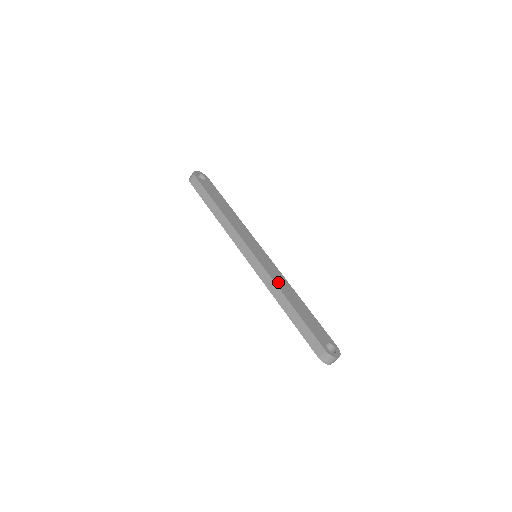
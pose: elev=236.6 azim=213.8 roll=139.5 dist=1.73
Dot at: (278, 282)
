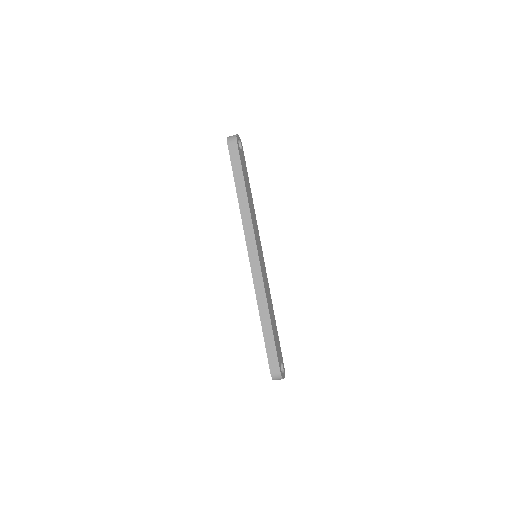
Dot at: (267, 293)
